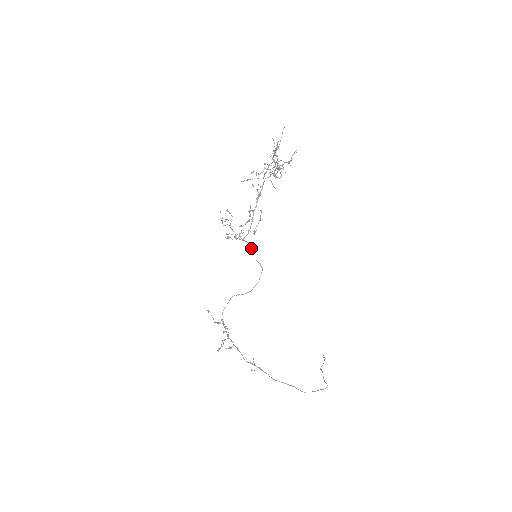
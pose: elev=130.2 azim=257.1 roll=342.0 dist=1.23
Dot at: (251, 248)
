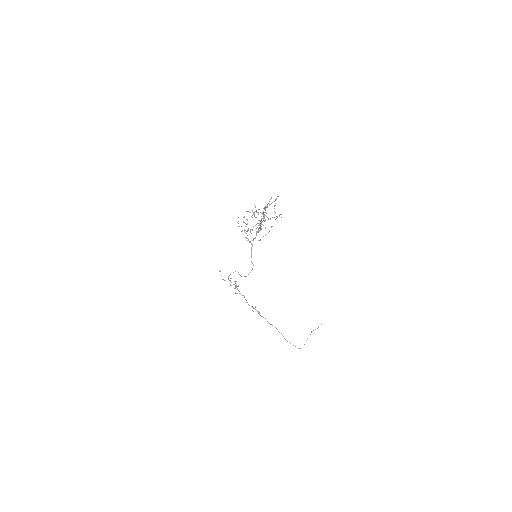
Dot at: (251, 251)
